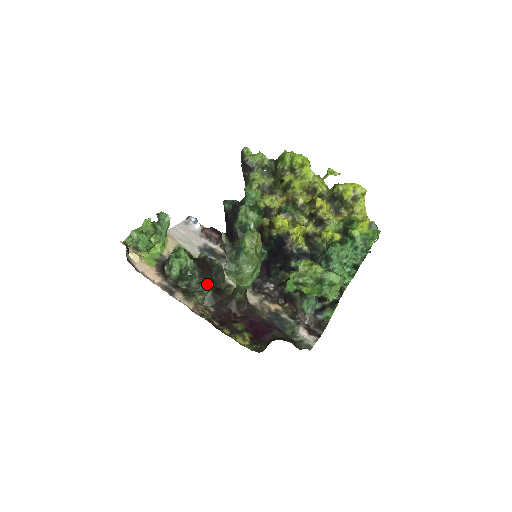
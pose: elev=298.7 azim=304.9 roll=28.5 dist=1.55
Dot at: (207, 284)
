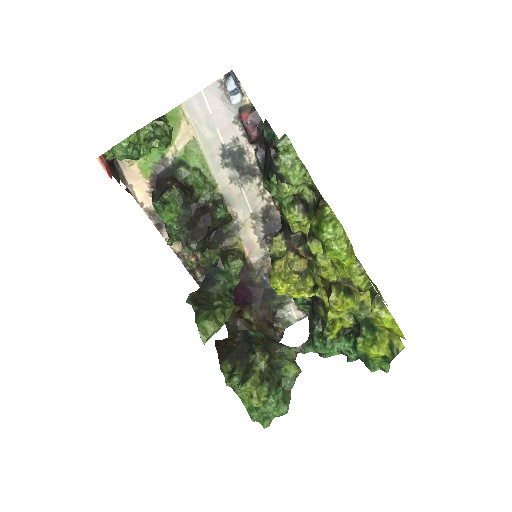
Dot at: (192, 251)
